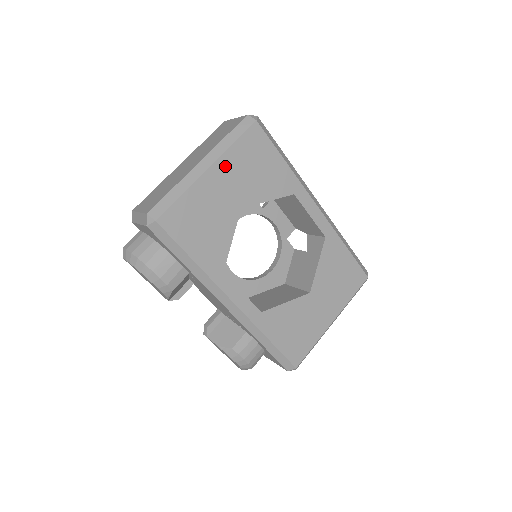
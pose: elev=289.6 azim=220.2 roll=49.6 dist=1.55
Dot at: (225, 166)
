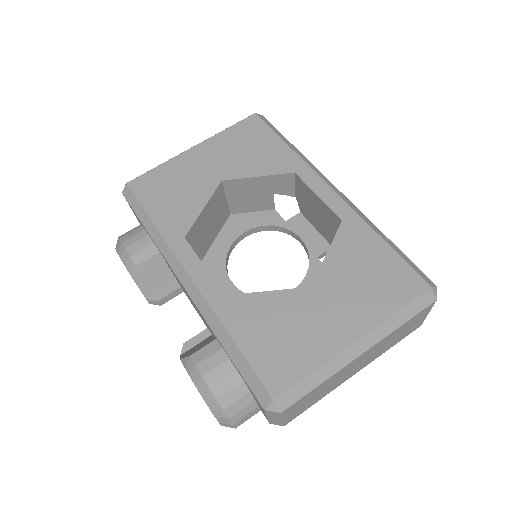
Dot at: (212, 146)
